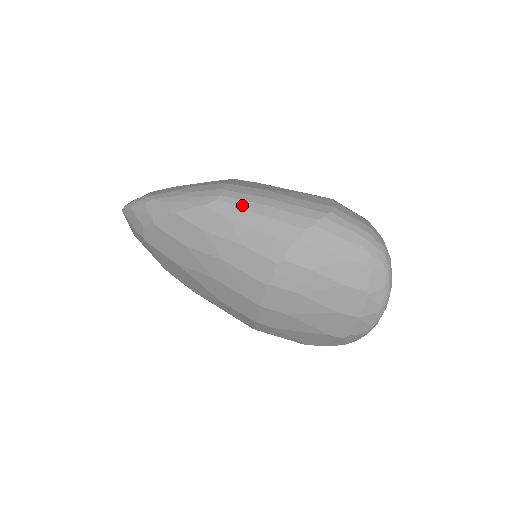
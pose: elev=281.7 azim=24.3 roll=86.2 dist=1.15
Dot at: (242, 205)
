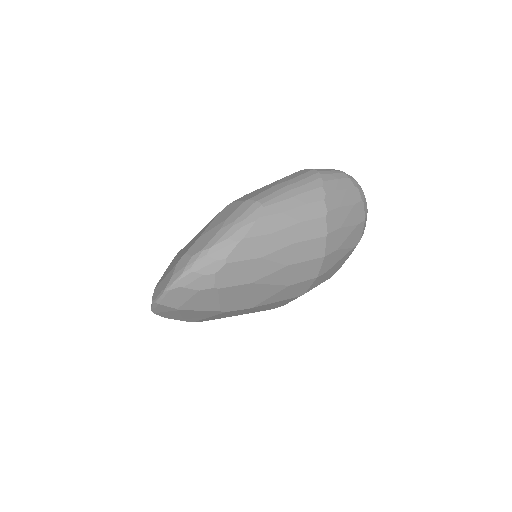
Dot at: (280, 199)
